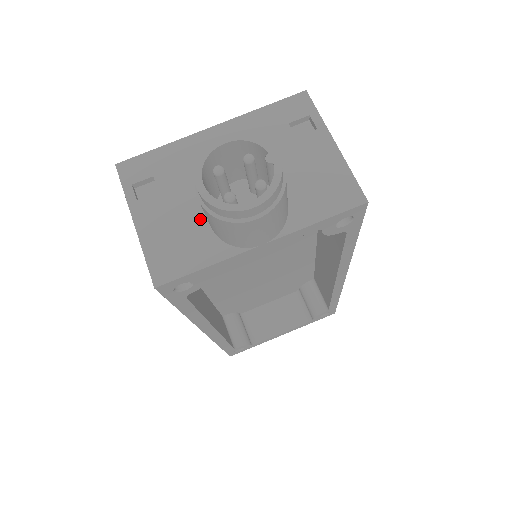
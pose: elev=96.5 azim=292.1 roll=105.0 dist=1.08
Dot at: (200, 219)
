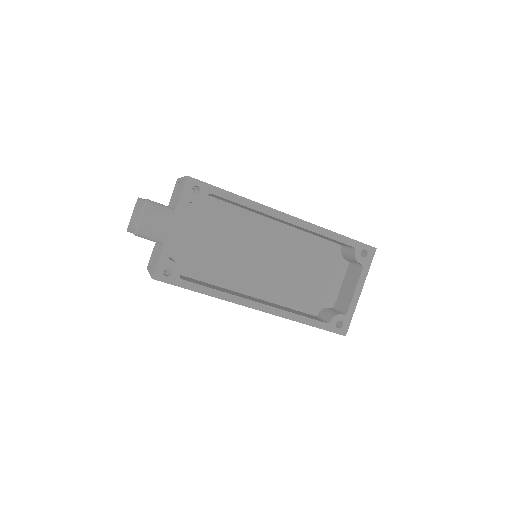
Dot at: (159, 247)
